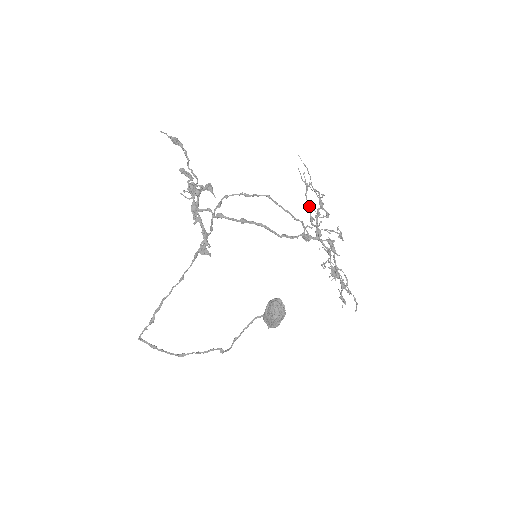
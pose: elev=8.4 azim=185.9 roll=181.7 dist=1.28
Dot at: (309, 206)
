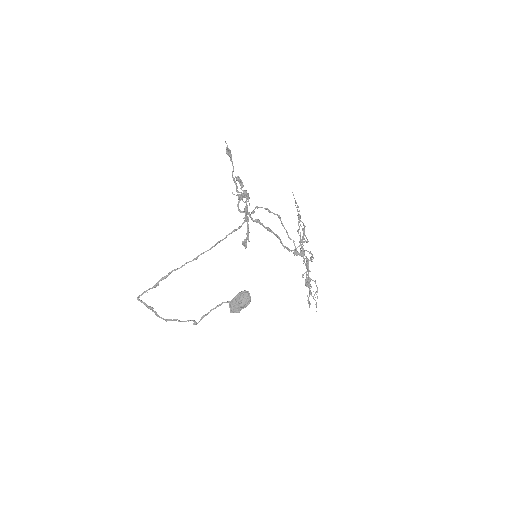
Dot at: occluded
